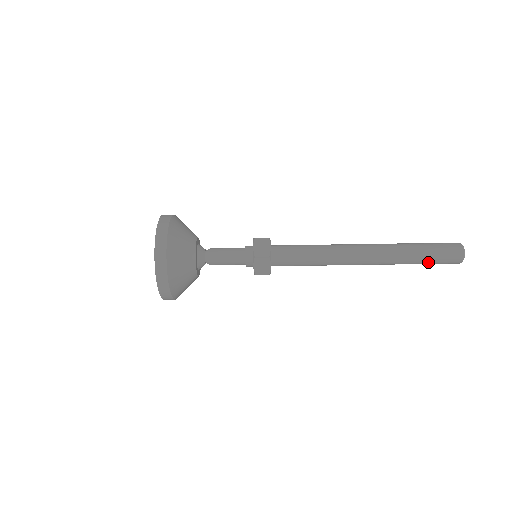
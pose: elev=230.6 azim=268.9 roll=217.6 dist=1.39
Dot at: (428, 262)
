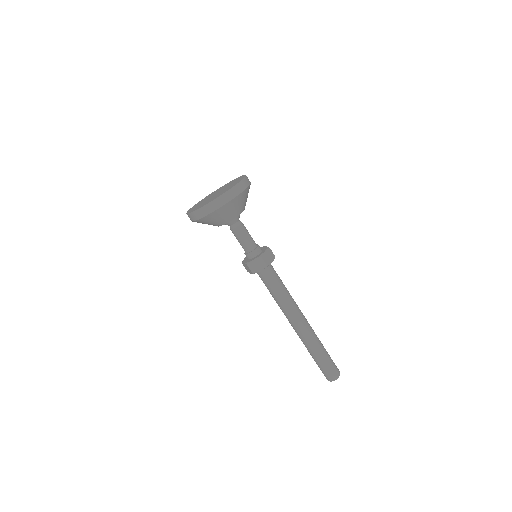
Dot at: (319, 363)
